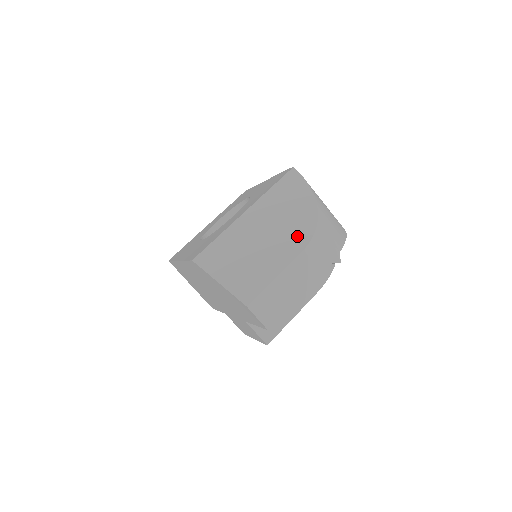
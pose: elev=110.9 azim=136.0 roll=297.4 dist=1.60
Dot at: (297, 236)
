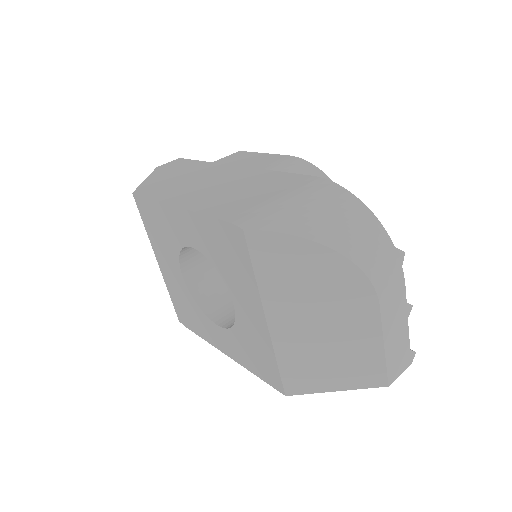
Dot at: (356, 299)
